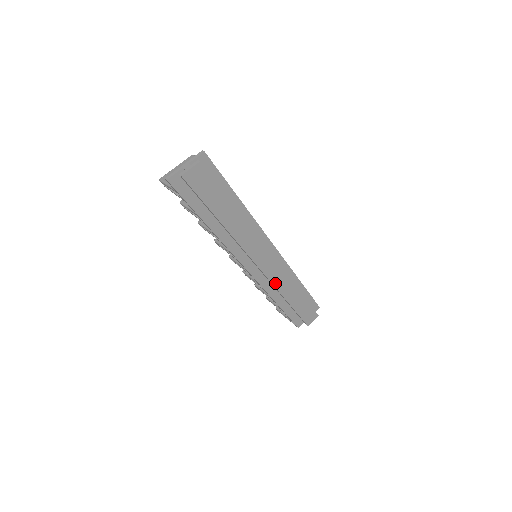
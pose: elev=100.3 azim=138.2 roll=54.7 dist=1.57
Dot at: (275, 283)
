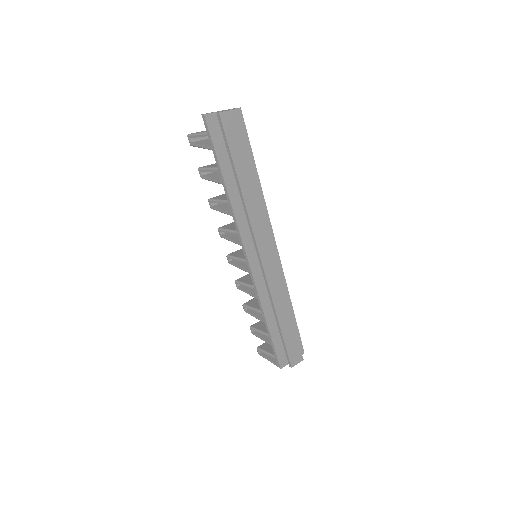
Dot at: (271, 288)
